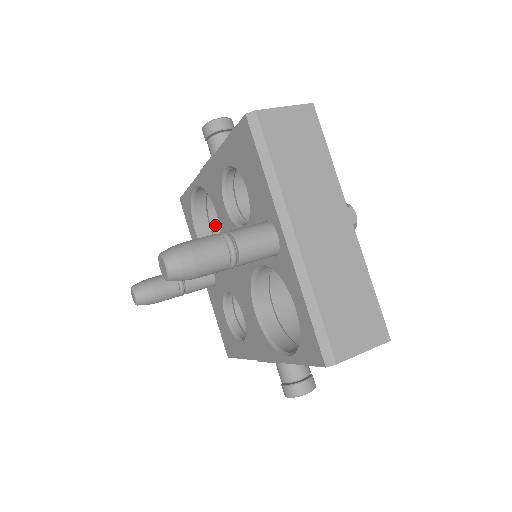
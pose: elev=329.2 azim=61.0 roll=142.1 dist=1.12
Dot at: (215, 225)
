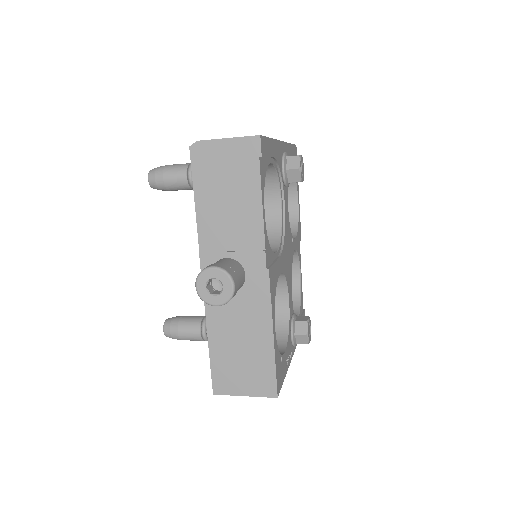
Dot at: occluded
